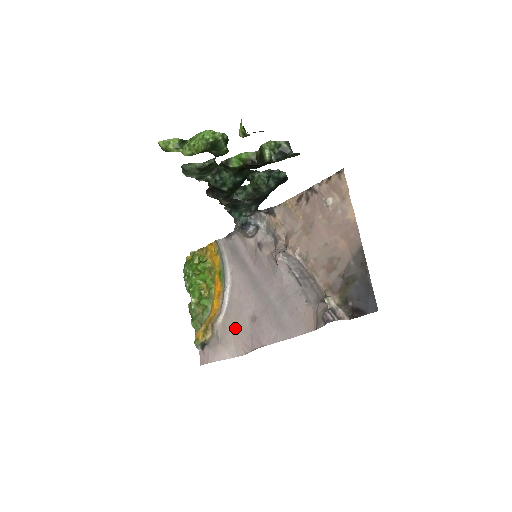
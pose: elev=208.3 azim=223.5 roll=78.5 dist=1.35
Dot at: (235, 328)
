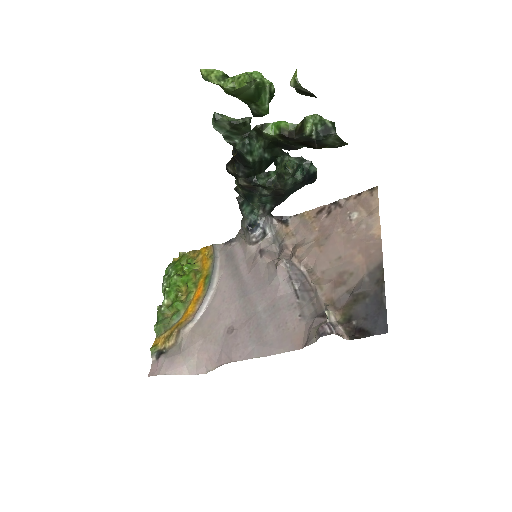
Dot at: (205, 338)
